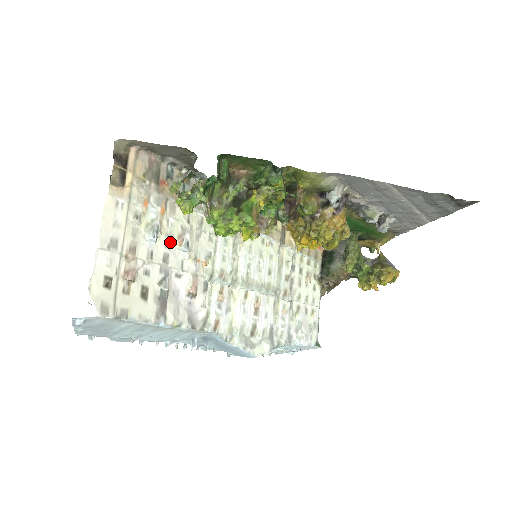
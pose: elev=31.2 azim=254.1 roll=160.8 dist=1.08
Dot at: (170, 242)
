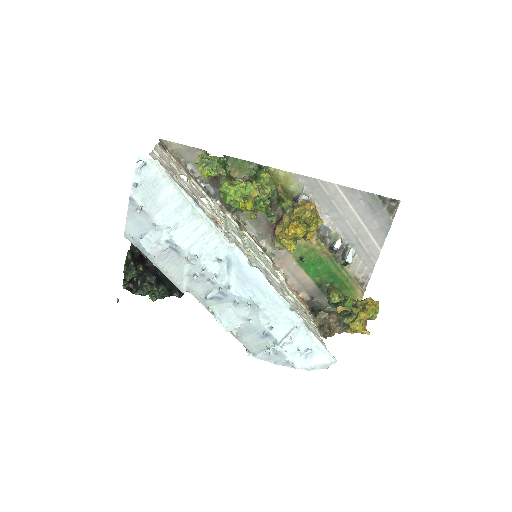
Dot at: (195, 192)
